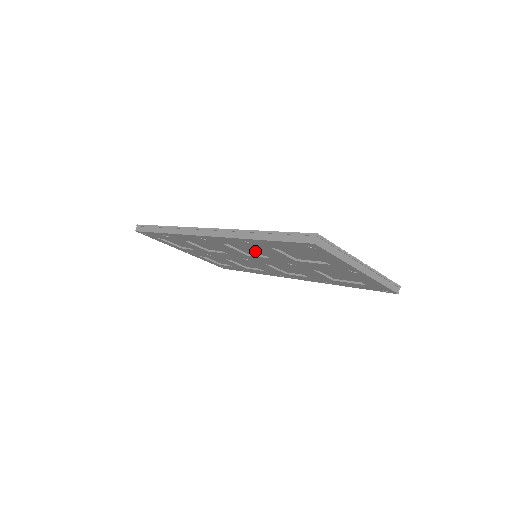
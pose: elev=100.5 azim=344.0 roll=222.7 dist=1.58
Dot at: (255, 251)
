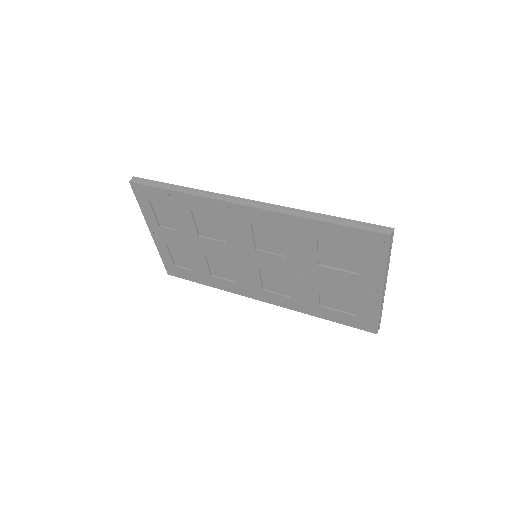
Dot at: (275, 244)
